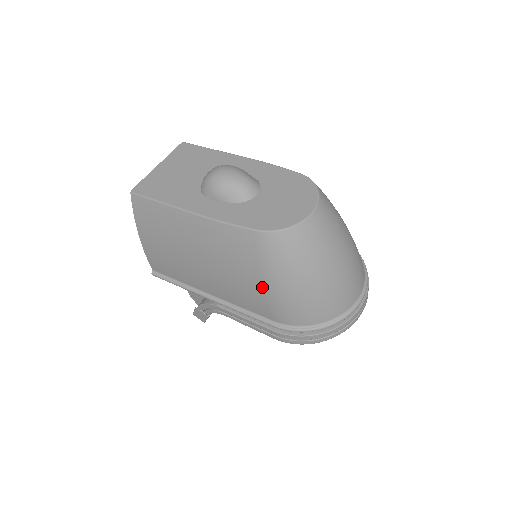
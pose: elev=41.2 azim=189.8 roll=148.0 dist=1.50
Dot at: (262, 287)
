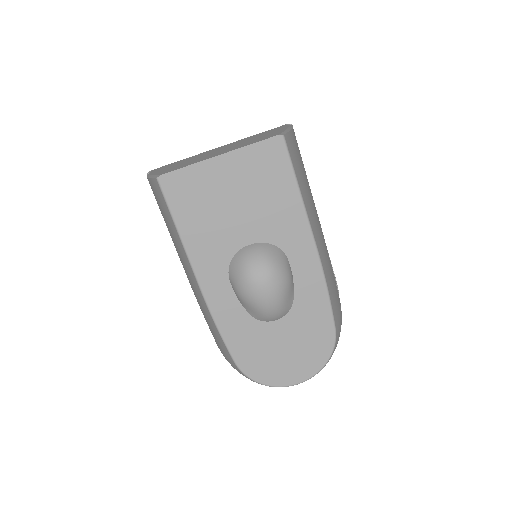
Dot at: occluded
